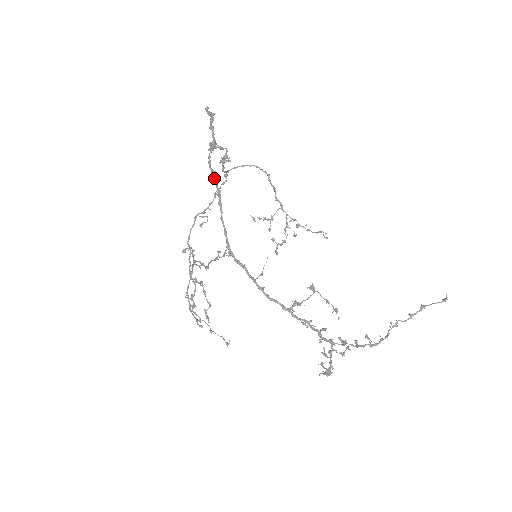
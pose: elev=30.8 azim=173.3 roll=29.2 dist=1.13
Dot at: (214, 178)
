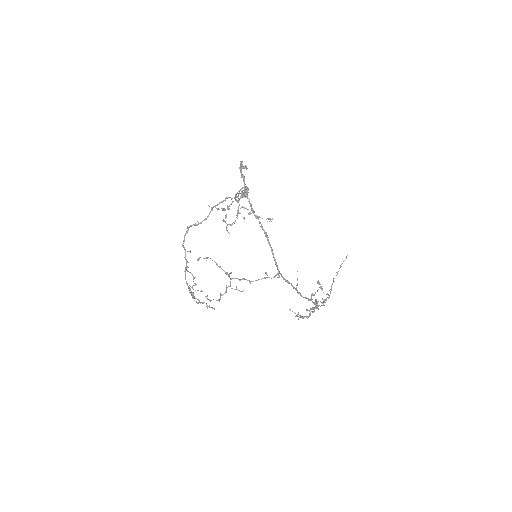
Dot at: (260, 223)
